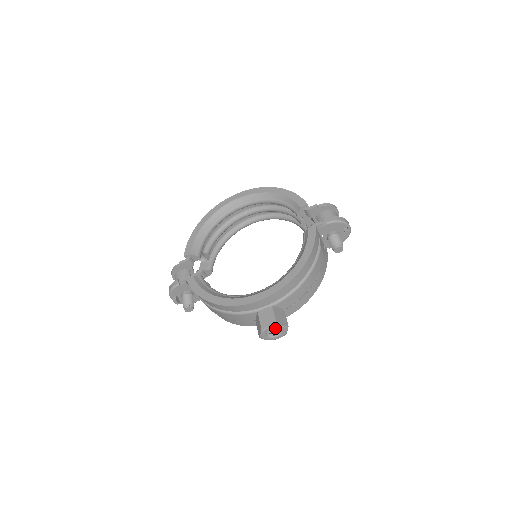
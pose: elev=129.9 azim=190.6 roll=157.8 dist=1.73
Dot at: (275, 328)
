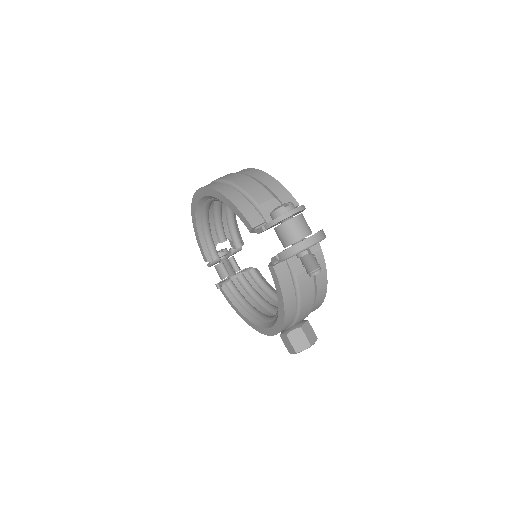
Dot at: occluded
